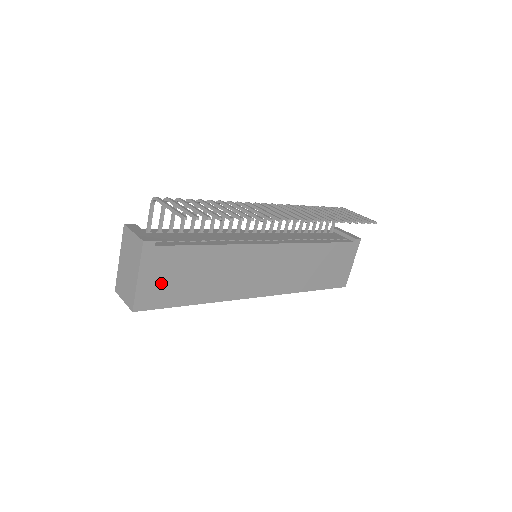
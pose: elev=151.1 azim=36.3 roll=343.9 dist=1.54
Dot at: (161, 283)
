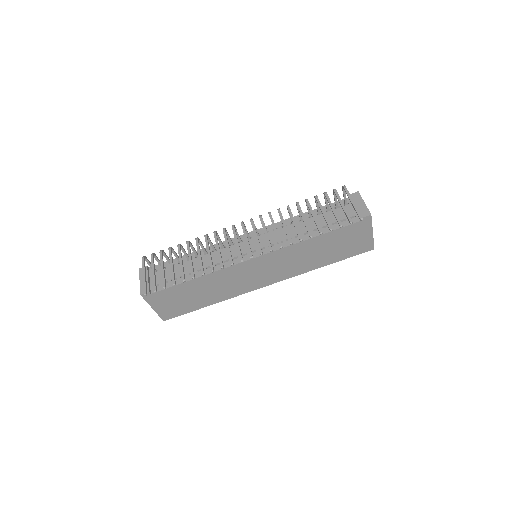
Dot at: (172, 305)
